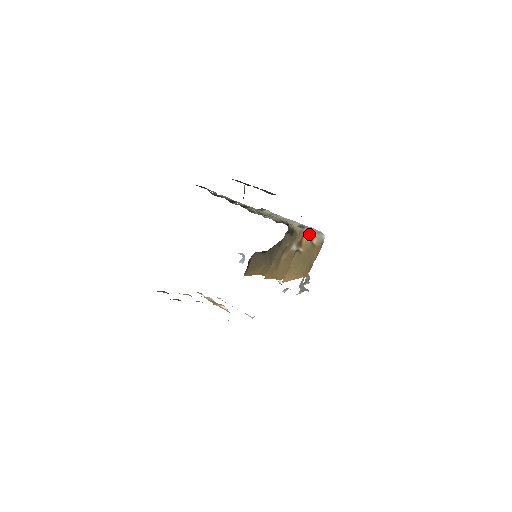
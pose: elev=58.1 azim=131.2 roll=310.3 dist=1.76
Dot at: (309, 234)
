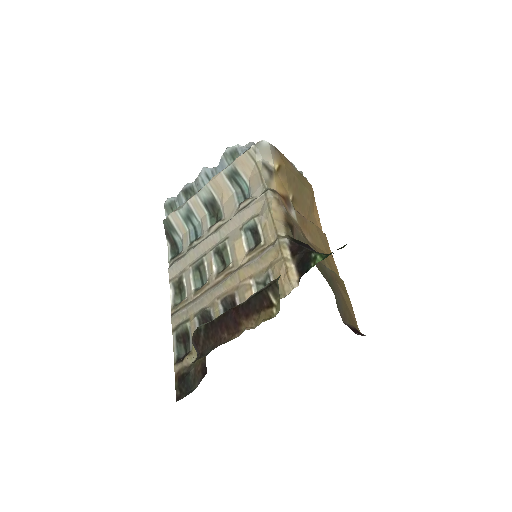
Dot at: (265, 175)
